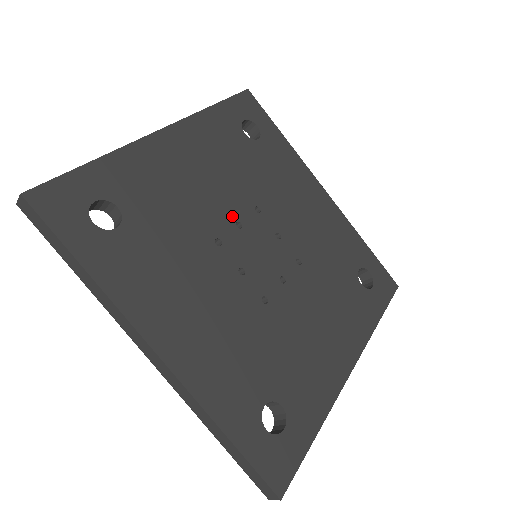
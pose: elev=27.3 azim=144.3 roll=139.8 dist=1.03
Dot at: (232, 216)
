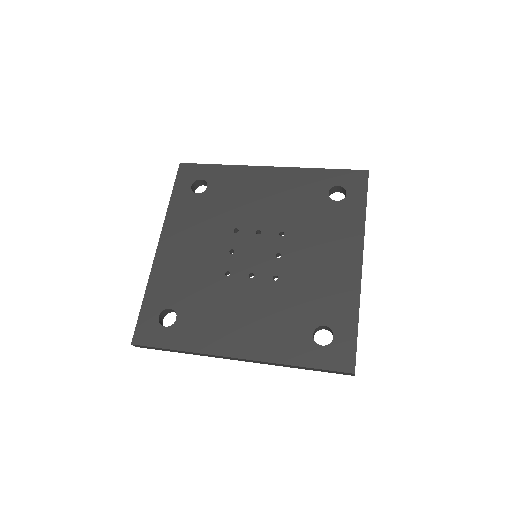
Dot at: (225, 251)
